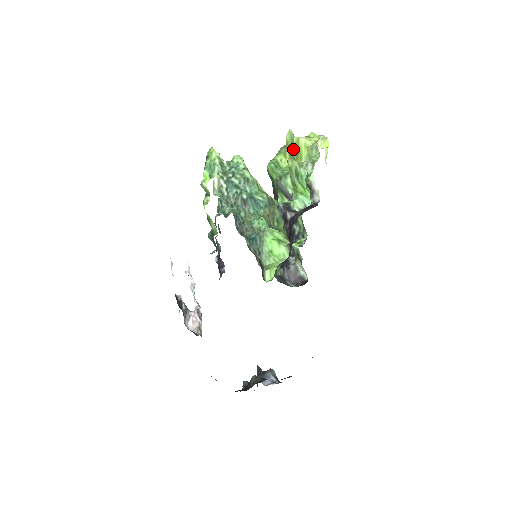
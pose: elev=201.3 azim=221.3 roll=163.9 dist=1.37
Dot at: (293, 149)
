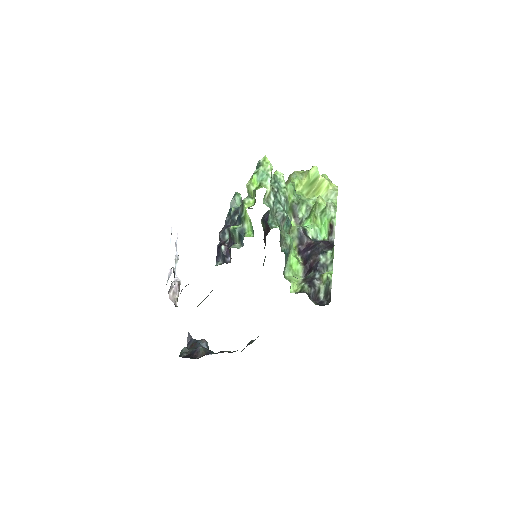
Dot at: (314, 183)
